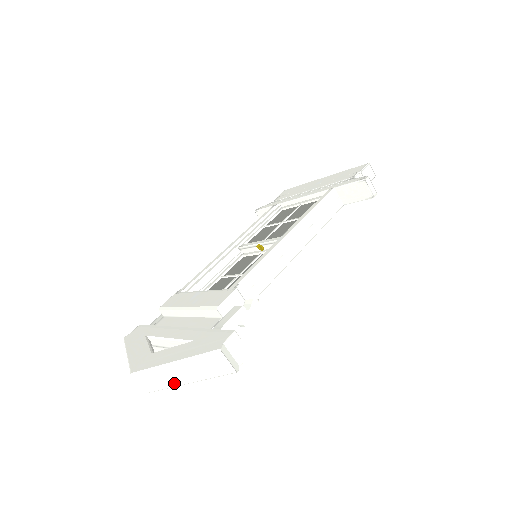
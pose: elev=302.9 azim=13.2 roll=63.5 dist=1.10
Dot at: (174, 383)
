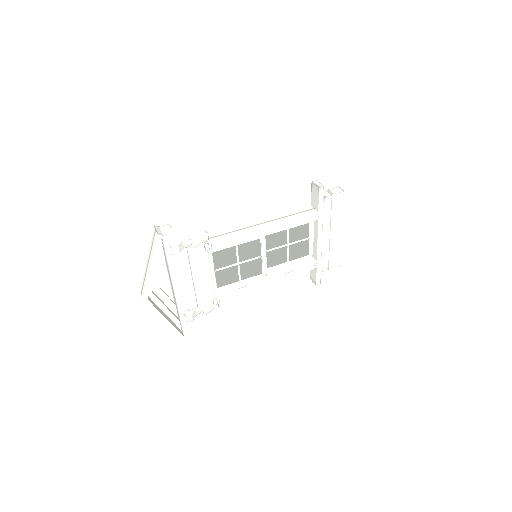
Dot at: (147, 275)
